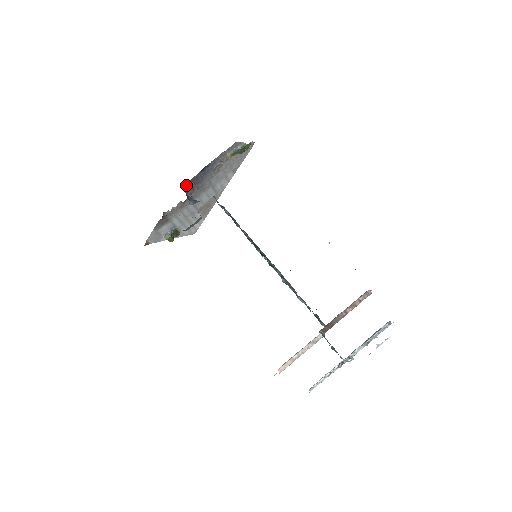
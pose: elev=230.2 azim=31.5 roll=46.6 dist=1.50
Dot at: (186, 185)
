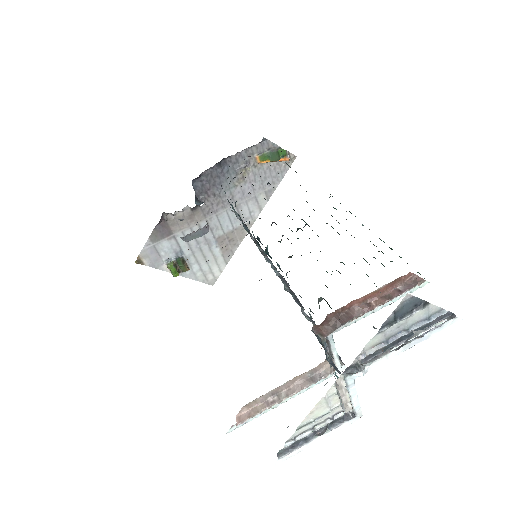
Dot at: (196, 181)
